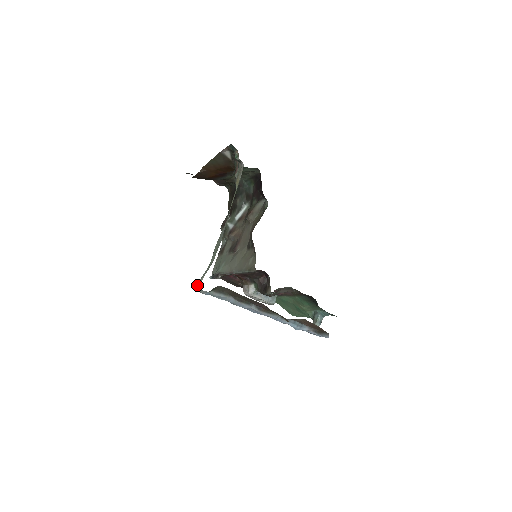
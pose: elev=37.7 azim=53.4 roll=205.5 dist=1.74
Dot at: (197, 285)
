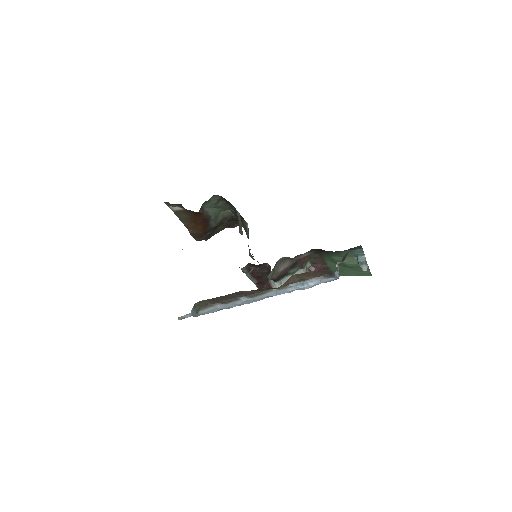
Dot at: occluded
